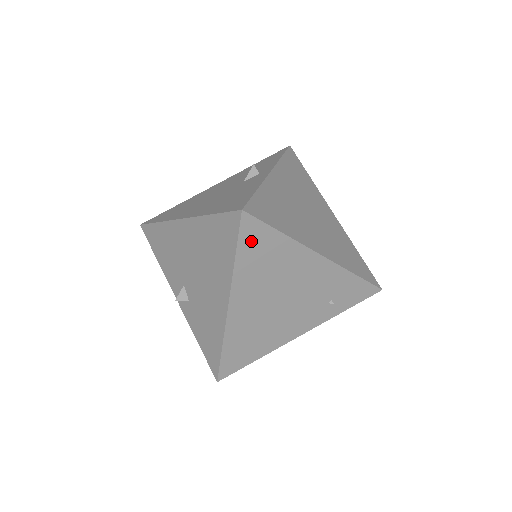
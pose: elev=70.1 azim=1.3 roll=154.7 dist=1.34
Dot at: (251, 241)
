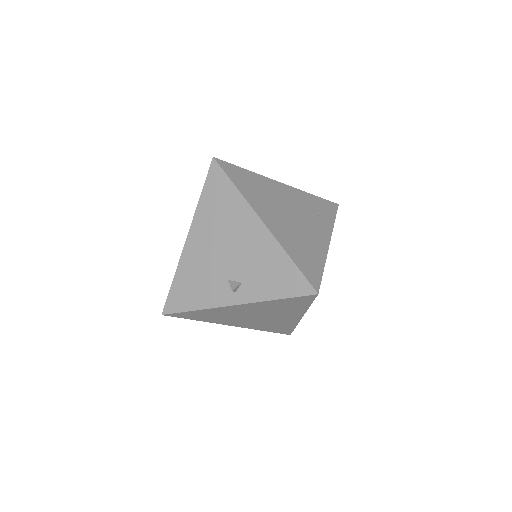
Dot at: (235, 175)
